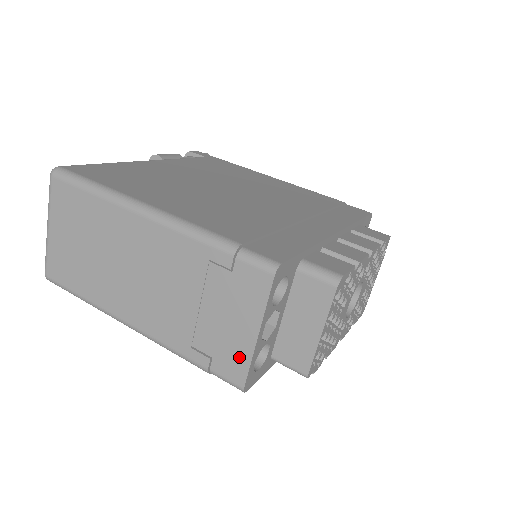
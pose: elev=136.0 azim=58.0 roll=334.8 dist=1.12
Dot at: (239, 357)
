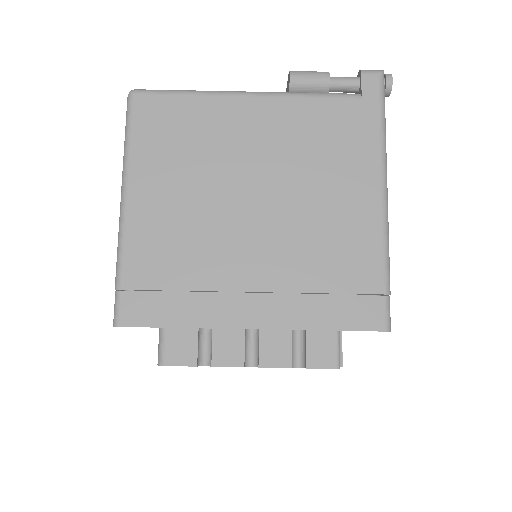
Dot at: occluded
